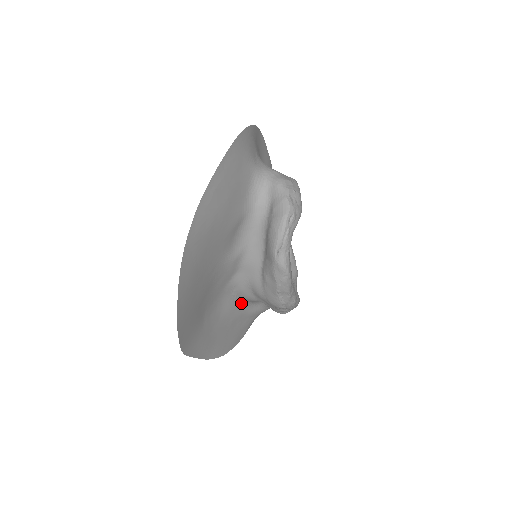
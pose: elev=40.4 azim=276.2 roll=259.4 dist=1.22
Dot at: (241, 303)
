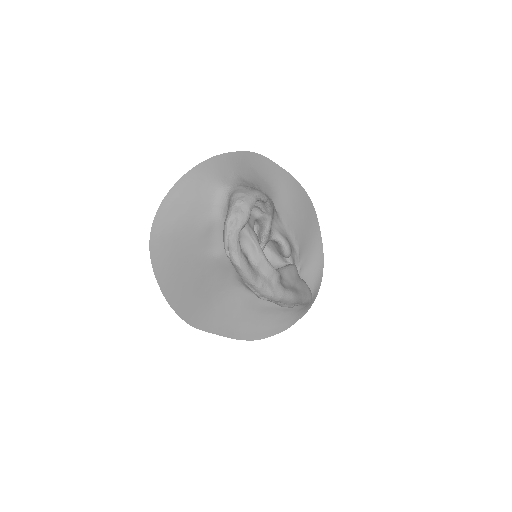
Dot at: occluded
